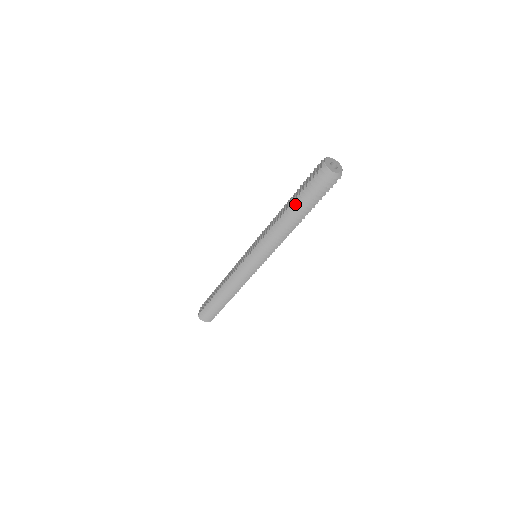
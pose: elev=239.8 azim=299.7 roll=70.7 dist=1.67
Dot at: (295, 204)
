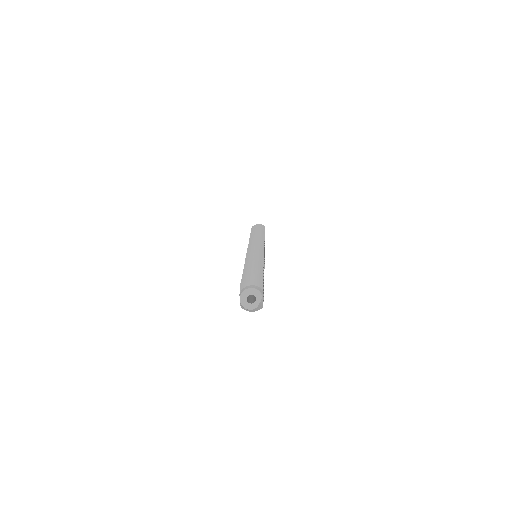
Dot at: occluded
